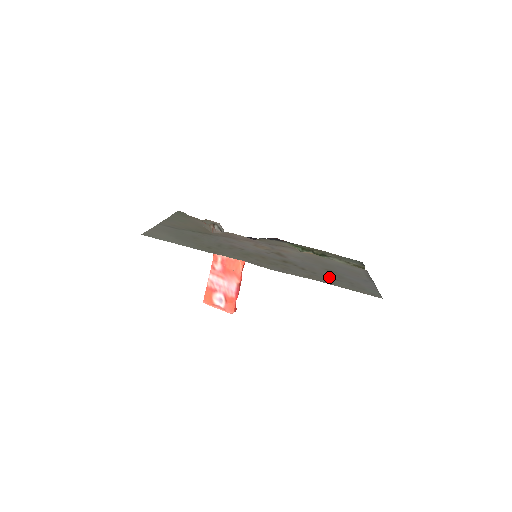
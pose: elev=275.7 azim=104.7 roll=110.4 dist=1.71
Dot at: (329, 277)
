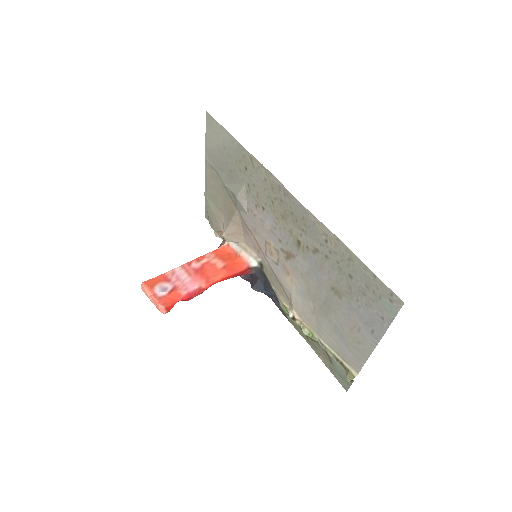
Dot at: (342, 269)
